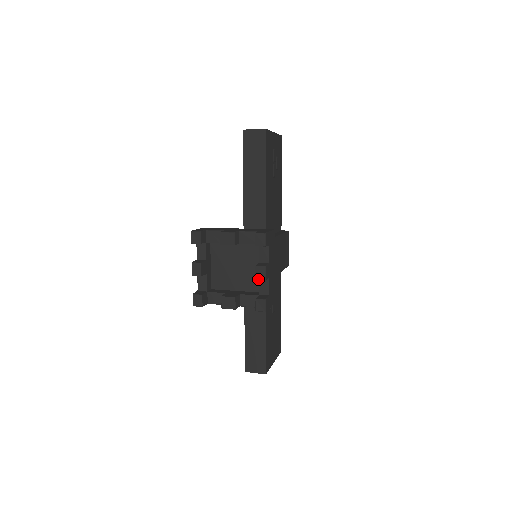
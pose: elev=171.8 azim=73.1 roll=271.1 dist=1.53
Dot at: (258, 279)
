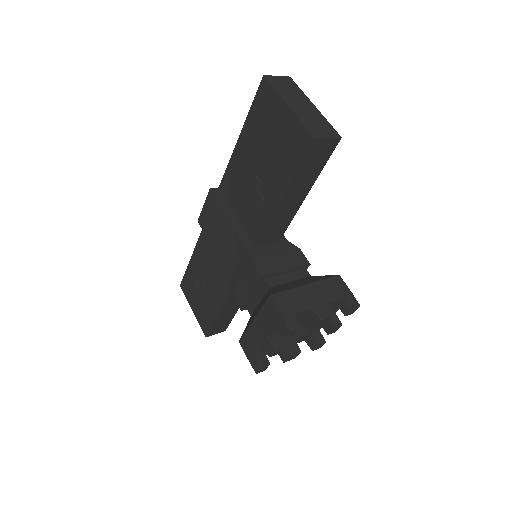
Dot at: occluded
